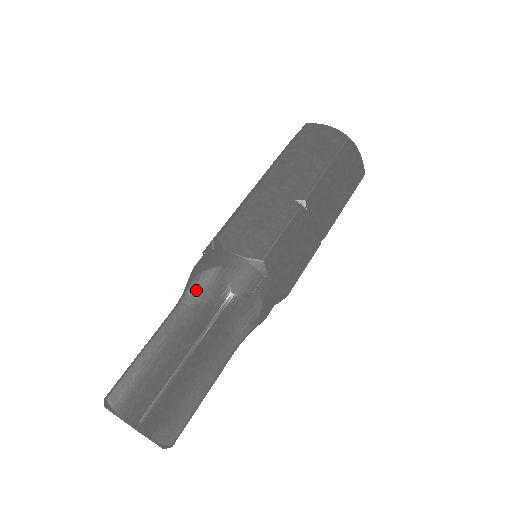
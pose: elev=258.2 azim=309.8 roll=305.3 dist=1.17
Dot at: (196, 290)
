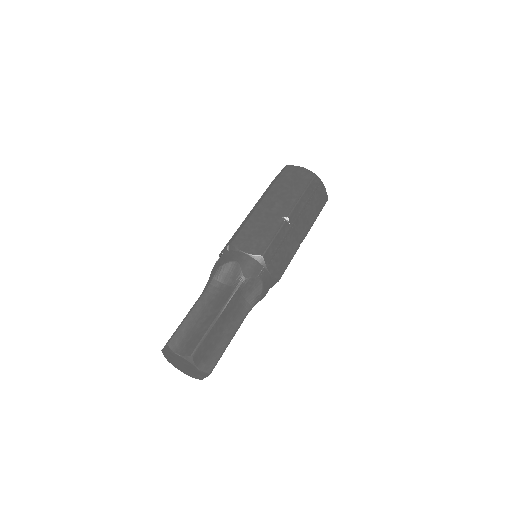
Dot at: (219, 277)
